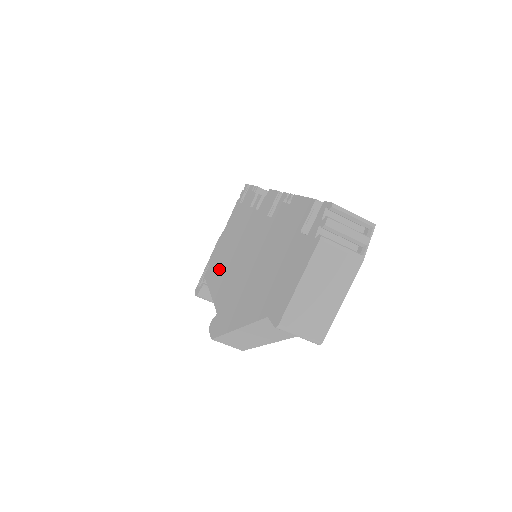
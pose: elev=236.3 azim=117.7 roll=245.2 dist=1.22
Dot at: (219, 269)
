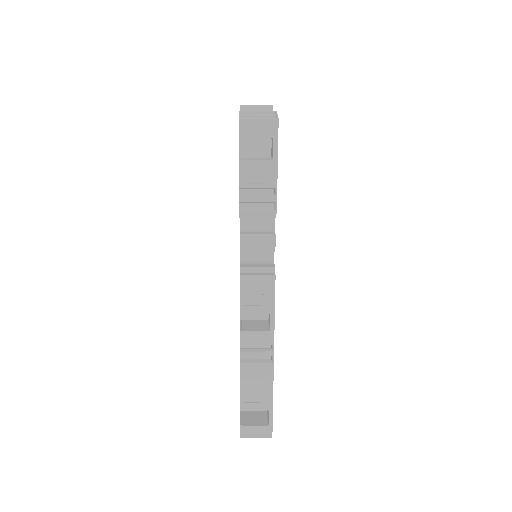
Dot at: occluded
